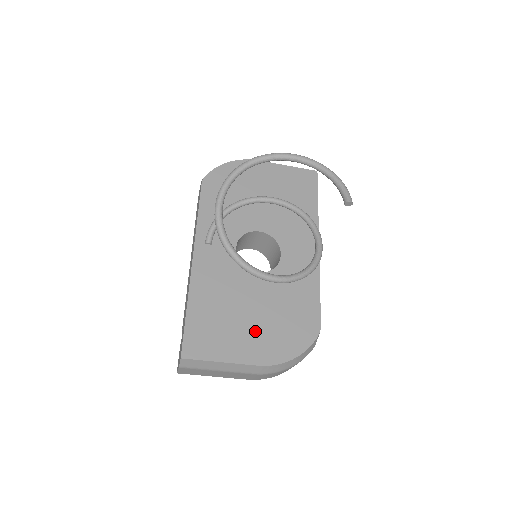
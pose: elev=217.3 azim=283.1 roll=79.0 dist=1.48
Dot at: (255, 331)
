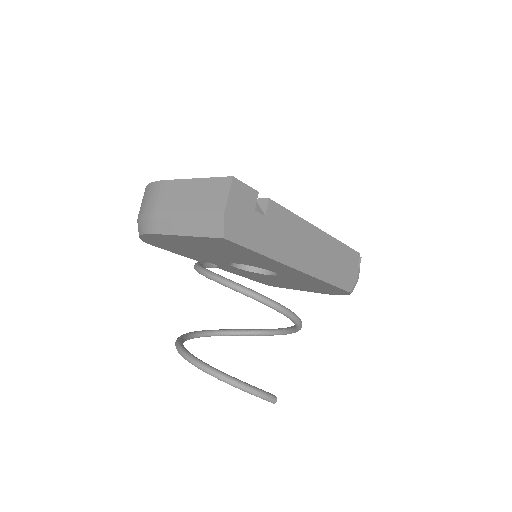
Dot at: (300, 287)
